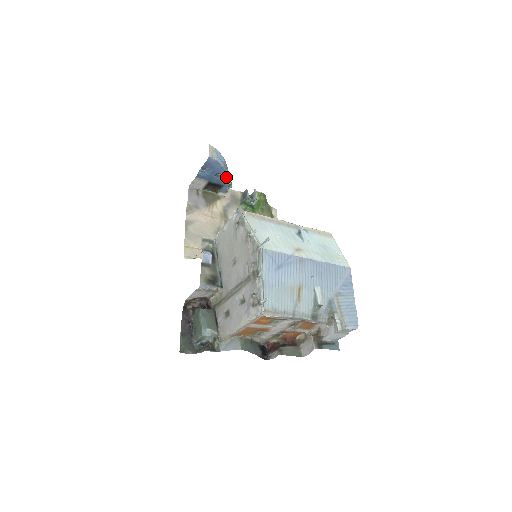
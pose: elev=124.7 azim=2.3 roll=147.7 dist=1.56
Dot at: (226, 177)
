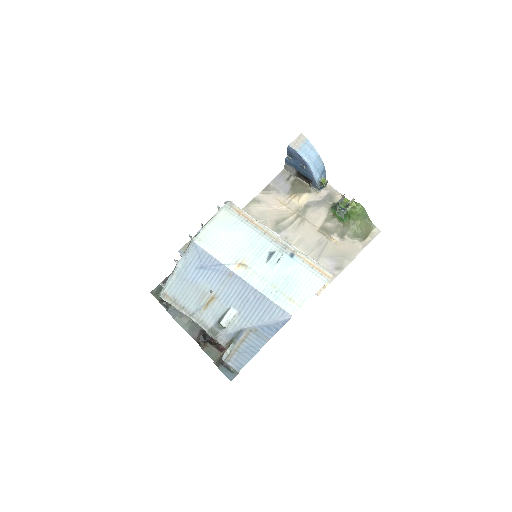
Dot at: (311, 172)
